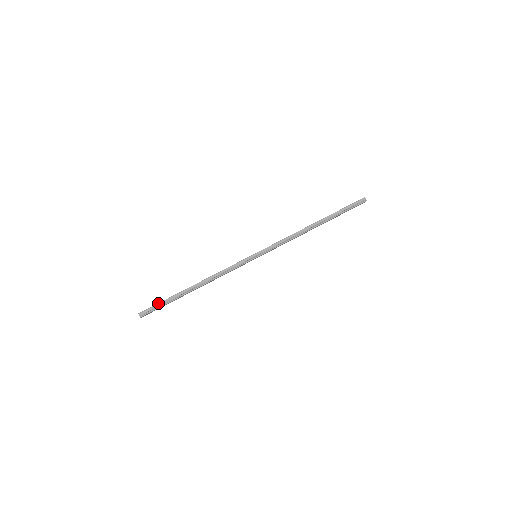
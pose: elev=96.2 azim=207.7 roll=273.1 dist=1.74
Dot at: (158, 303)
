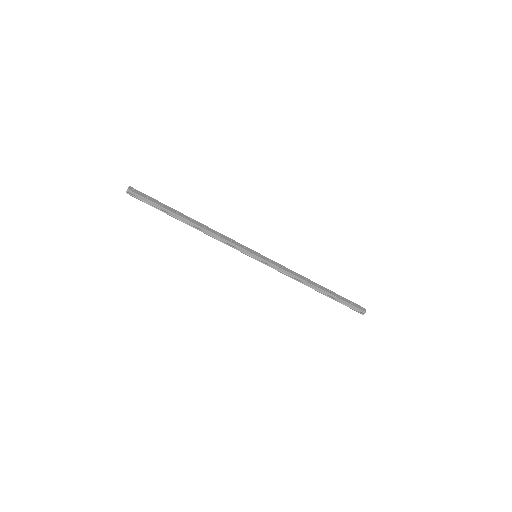
Dot at: (151, 201)
